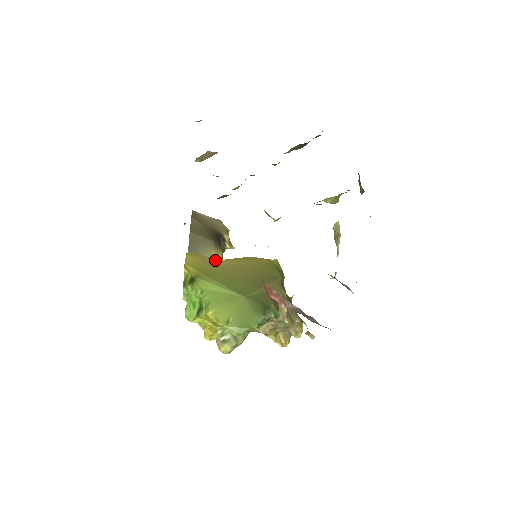
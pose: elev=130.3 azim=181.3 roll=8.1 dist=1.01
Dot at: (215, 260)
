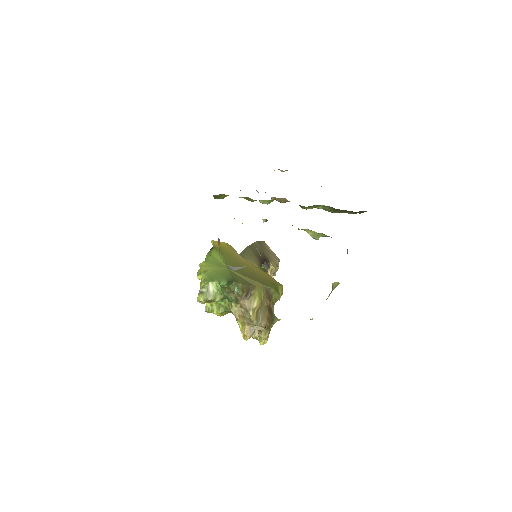
Dot at: (239, 256)
